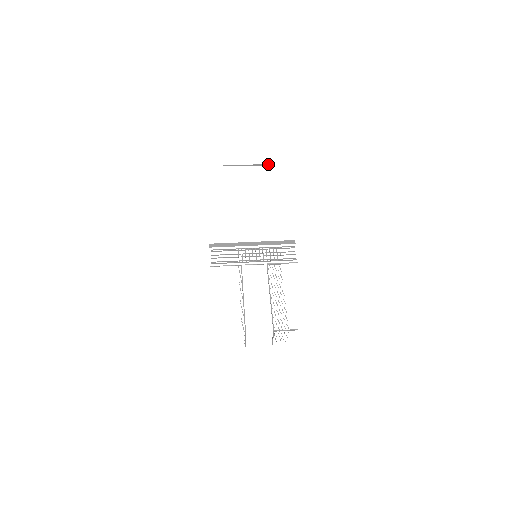
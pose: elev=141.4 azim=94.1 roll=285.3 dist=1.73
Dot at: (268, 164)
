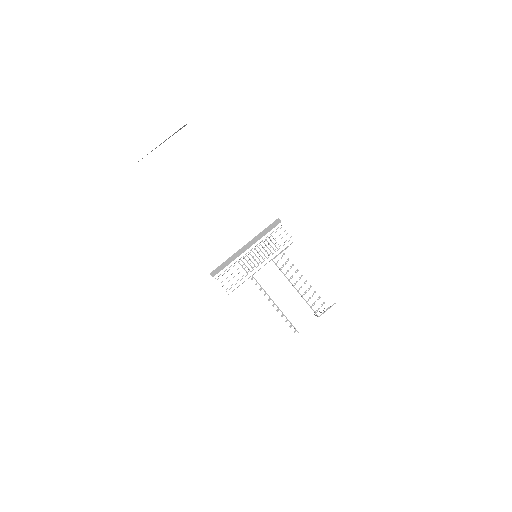
Dot at: (182, 127)
